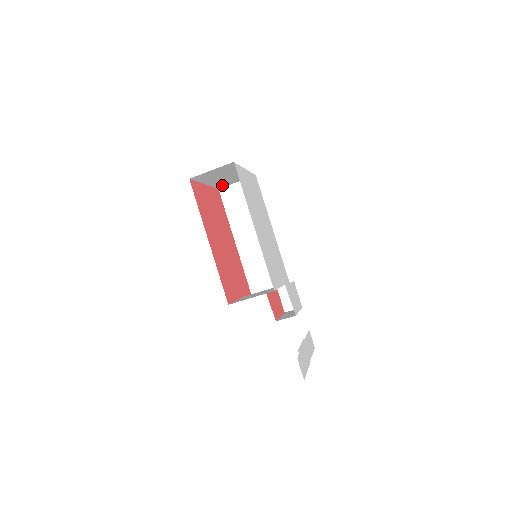
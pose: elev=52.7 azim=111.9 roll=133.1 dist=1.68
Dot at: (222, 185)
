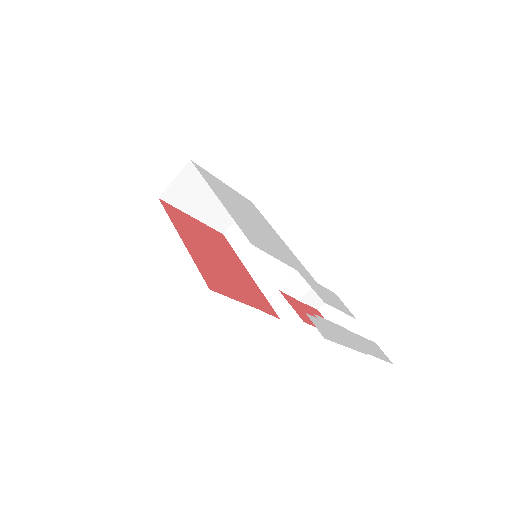
Dot at: (222, 225)
